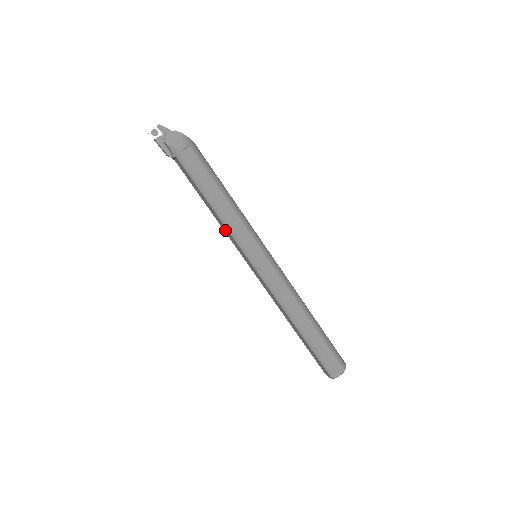
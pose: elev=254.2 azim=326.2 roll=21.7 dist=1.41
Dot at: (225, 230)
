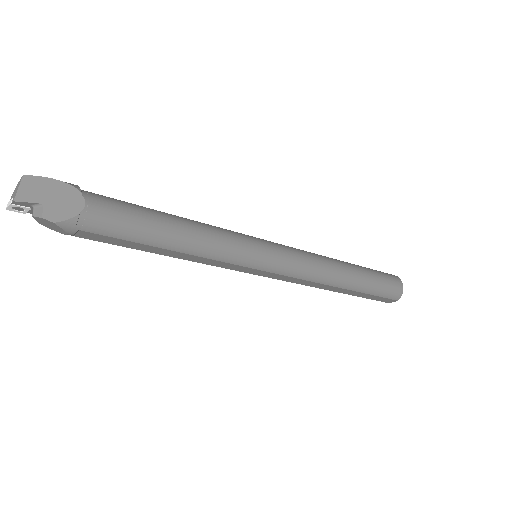
Dot at: occluded
